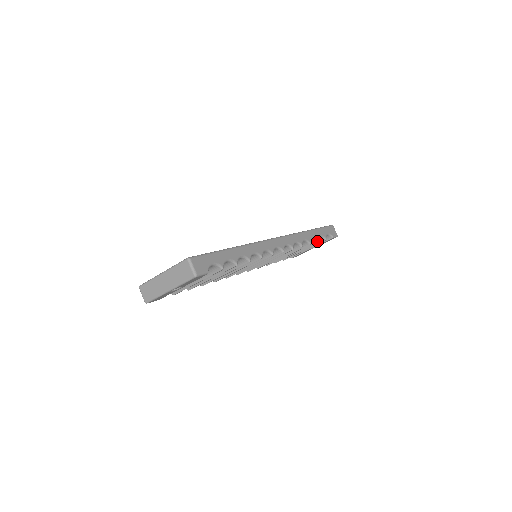
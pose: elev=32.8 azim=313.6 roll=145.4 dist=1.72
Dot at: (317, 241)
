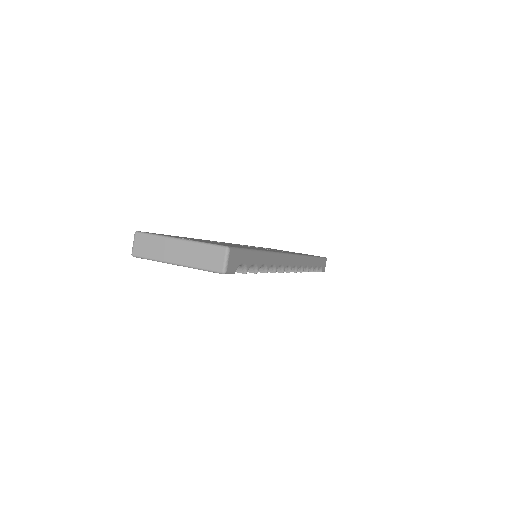
Dot at: (312, 270)
